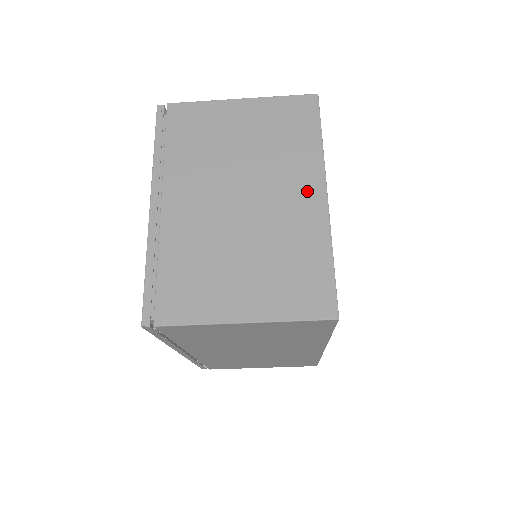
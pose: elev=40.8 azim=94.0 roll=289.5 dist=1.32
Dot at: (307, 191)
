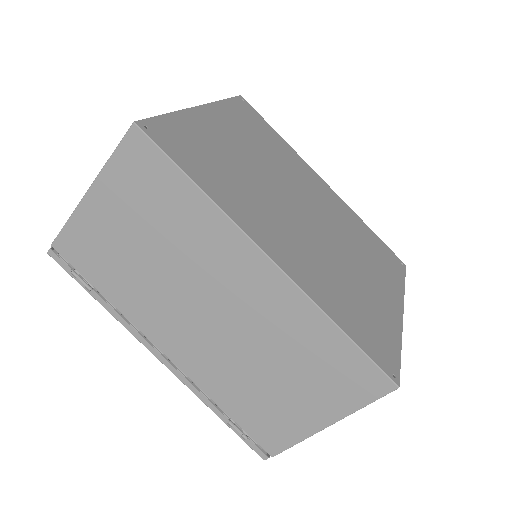
Dot at: occluded
